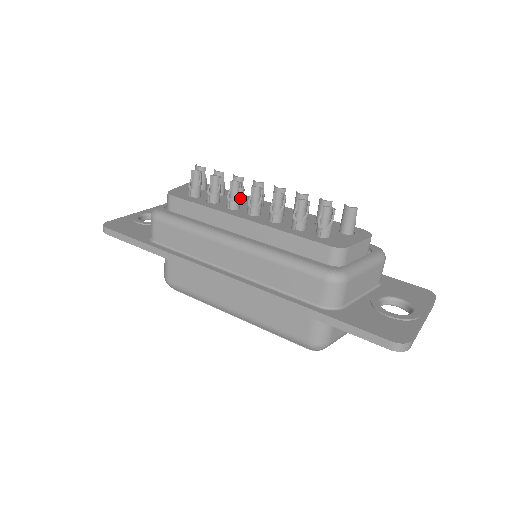
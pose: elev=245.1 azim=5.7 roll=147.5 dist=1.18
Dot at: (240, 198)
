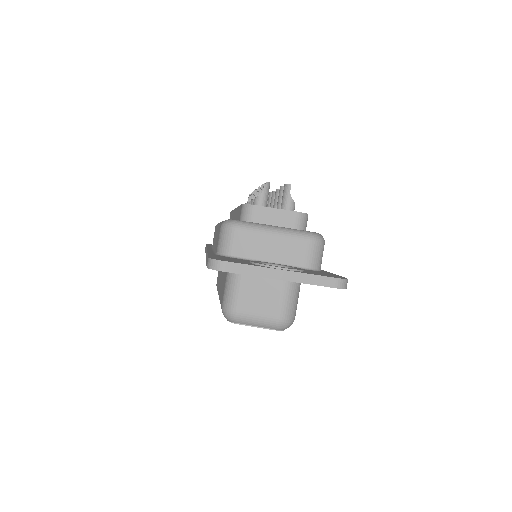
Dot at: occluded
